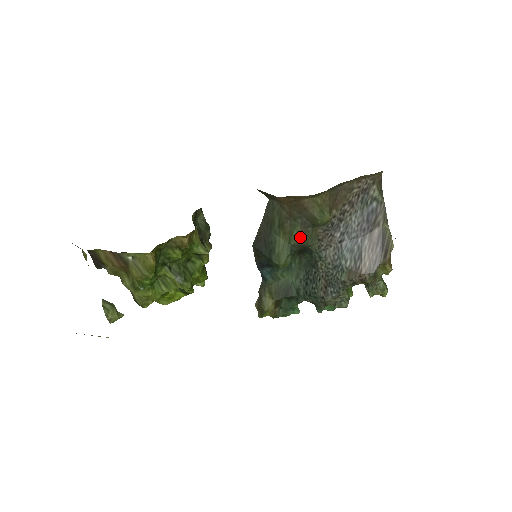
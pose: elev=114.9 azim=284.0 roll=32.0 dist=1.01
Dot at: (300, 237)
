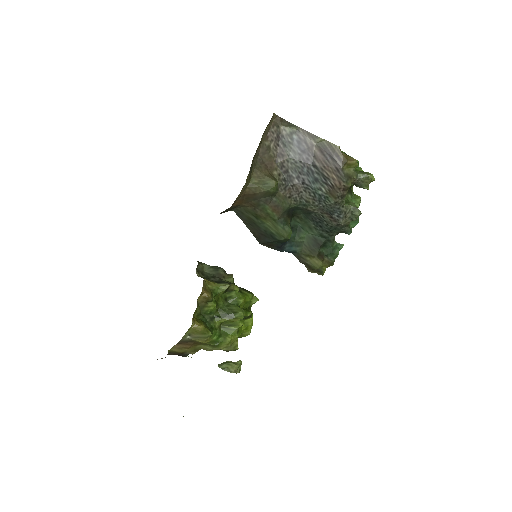
Dot at: (275, 210)
